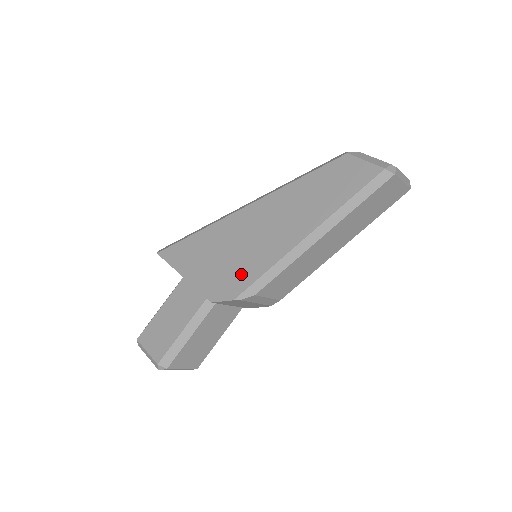
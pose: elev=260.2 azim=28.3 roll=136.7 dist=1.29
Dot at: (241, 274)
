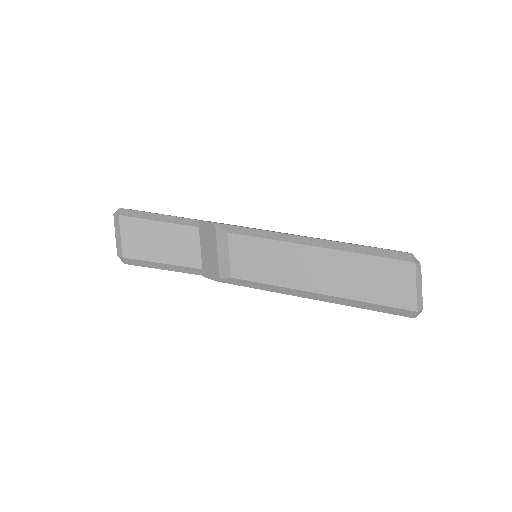
Dot at: occluded
